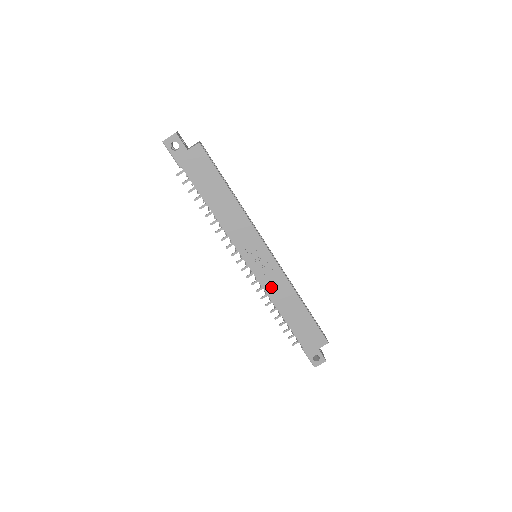
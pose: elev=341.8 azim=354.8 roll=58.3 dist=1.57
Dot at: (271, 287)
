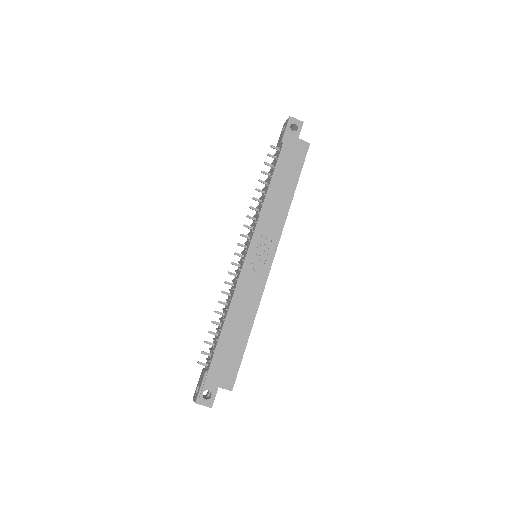
Dot at: (244, 287)
